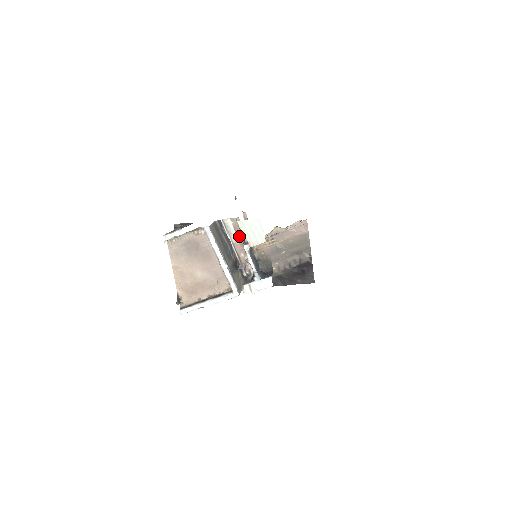
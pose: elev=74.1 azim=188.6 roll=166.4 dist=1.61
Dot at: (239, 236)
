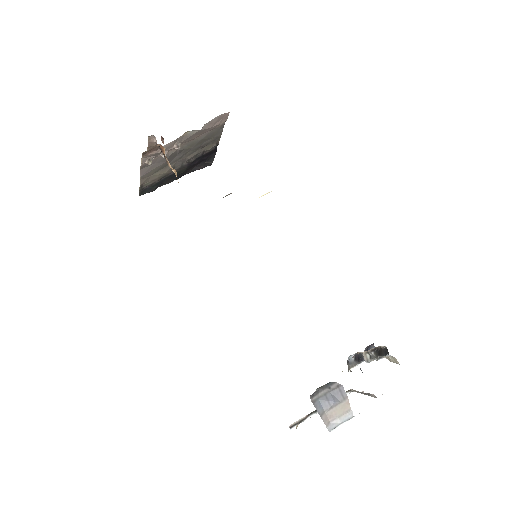
Dot at: occluded
